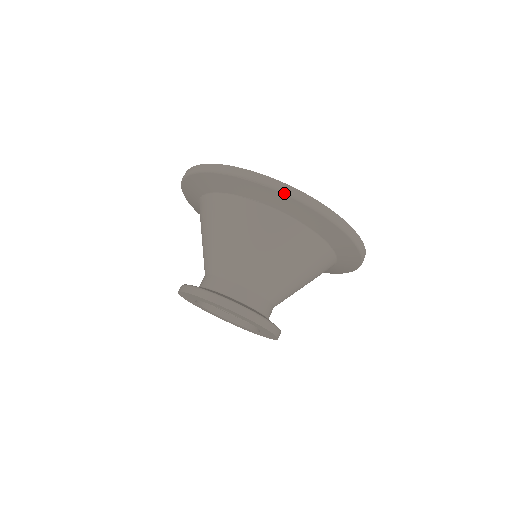
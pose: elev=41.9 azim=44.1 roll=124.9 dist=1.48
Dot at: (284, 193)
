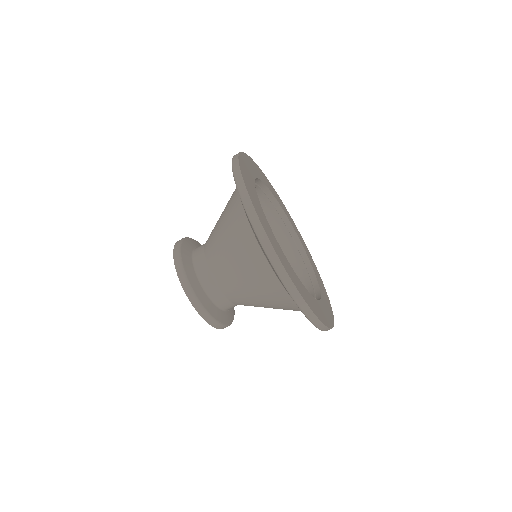
Dot at: (273, 266)
